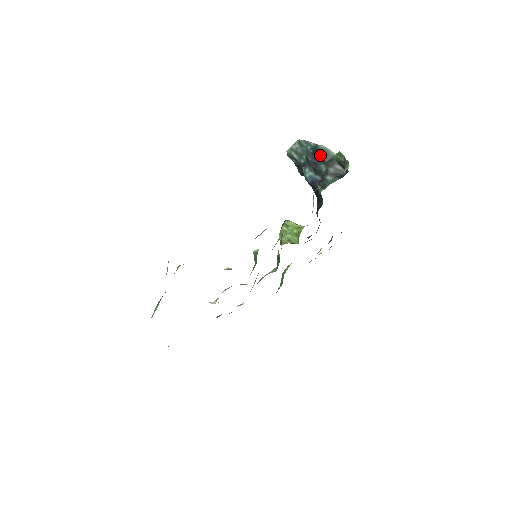
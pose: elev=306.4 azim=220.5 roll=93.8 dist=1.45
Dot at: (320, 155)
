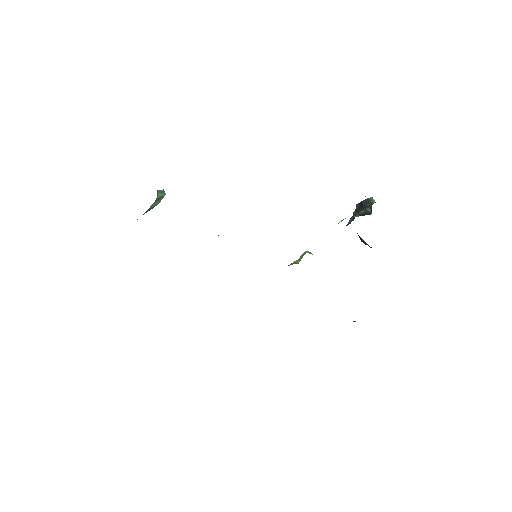
Dot at: (363, 202)
